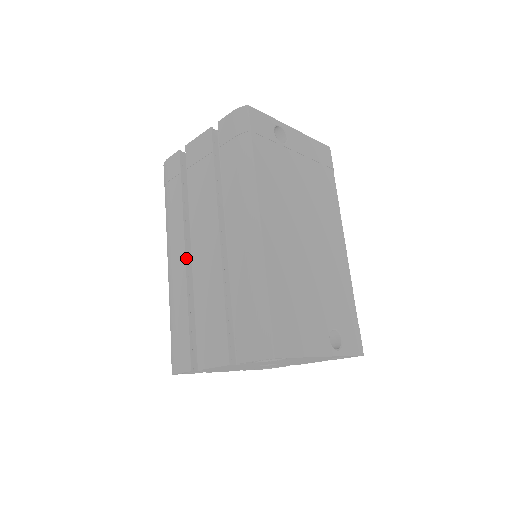
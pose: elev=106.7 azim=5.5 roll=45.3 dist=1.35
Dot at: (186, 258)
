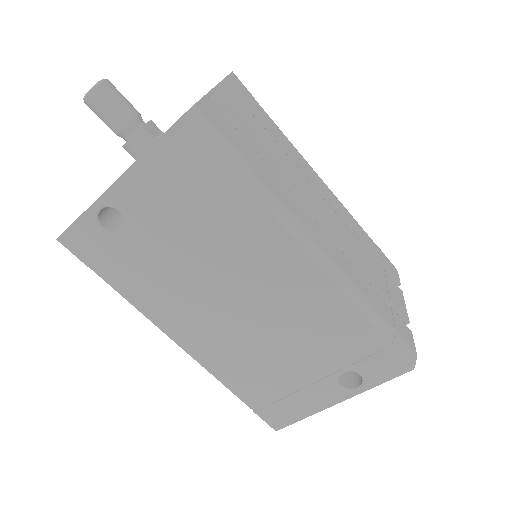
Dot at: occluded
